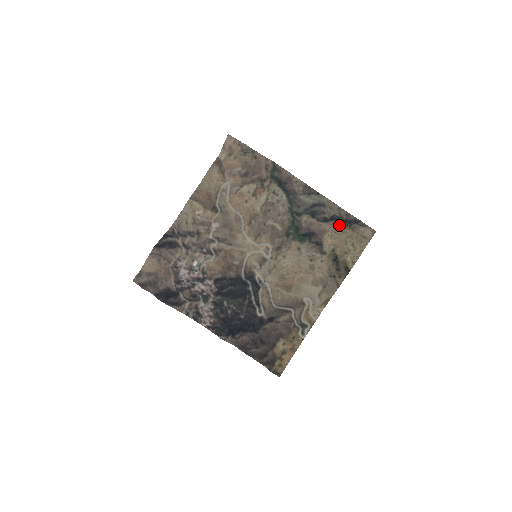
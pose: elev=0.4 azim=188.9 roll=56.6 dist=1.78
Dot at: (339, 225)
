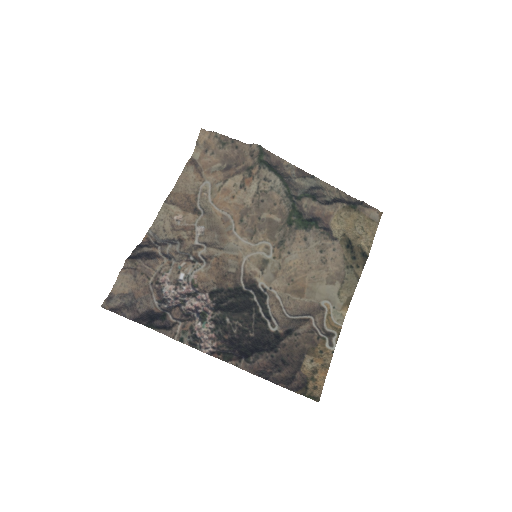
Dot at: (343, 207)
